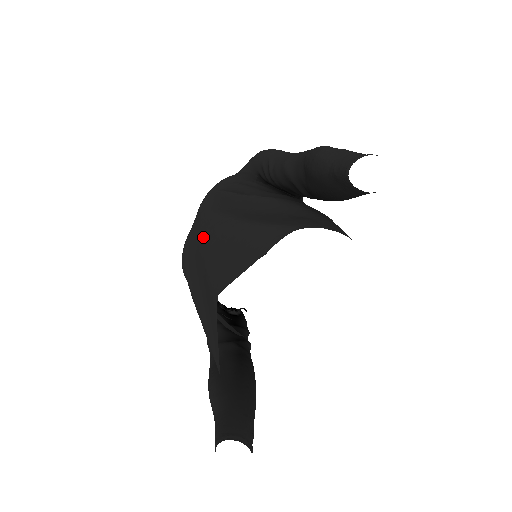
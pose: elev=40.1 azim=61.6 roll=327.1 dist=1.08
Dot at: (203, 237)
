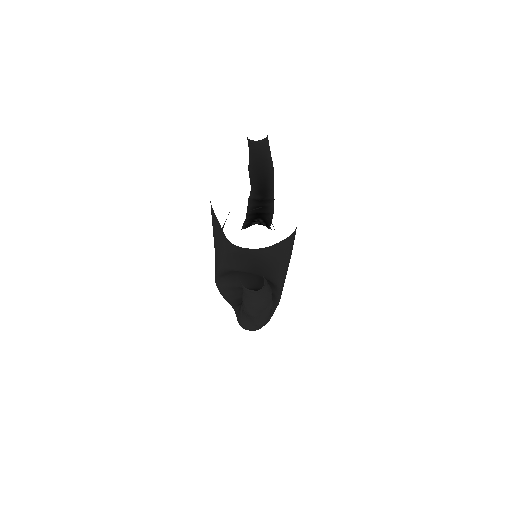
Dot at: occluded
